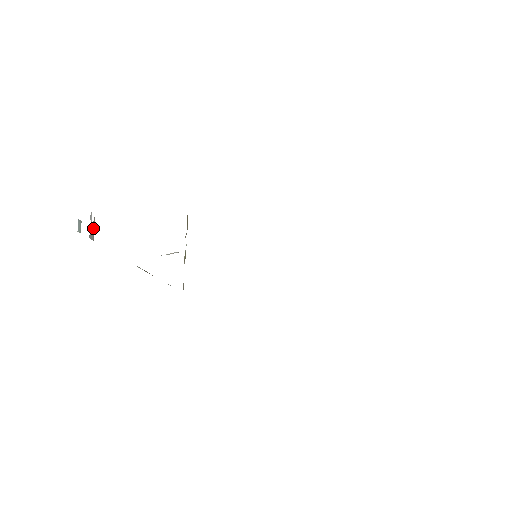
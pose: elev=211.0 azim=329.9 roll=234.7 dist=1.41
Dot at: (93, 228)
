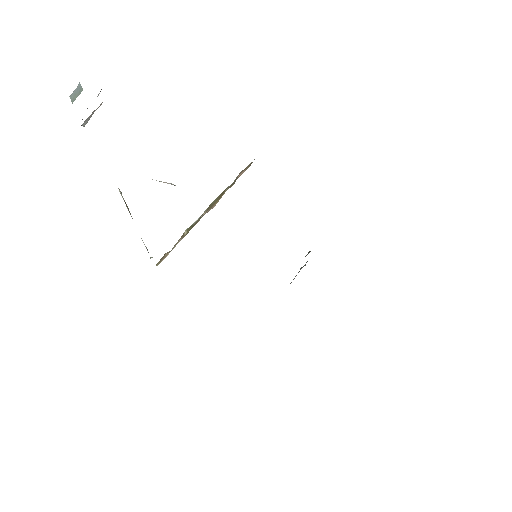
Dot at: (93, 112)
